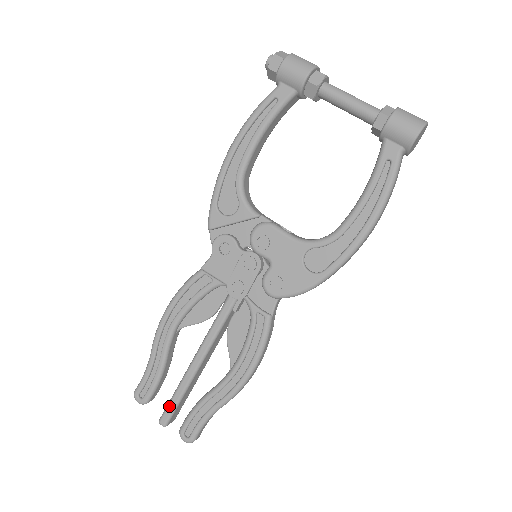
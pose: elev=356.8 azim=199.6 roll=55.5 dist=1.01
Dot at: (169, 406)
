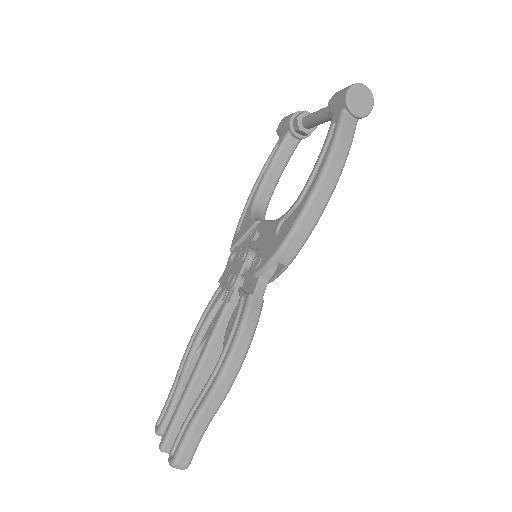
Dot at: (169, 423)
